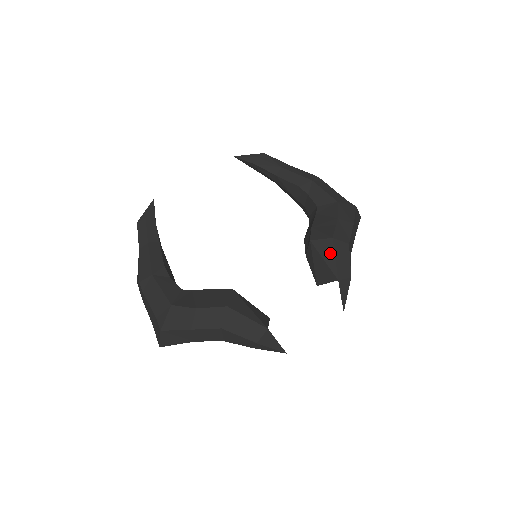
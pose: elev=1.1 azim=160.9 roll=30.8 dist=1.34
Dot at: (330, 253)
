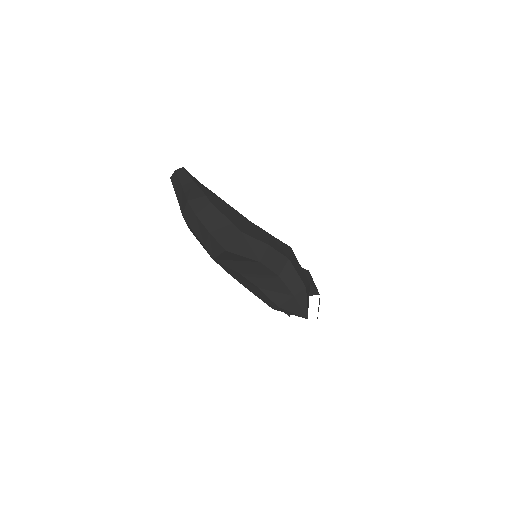
Dot at: (310, 277)
